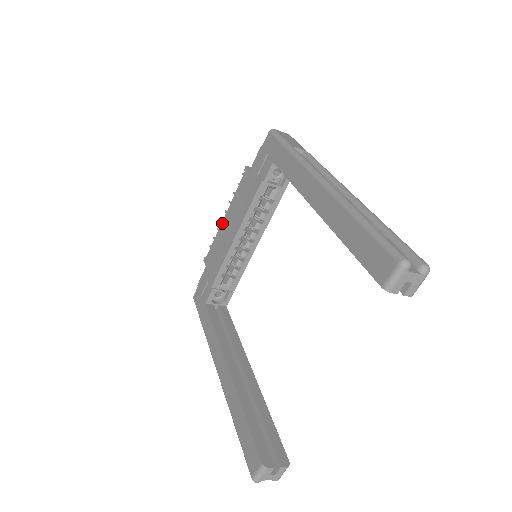
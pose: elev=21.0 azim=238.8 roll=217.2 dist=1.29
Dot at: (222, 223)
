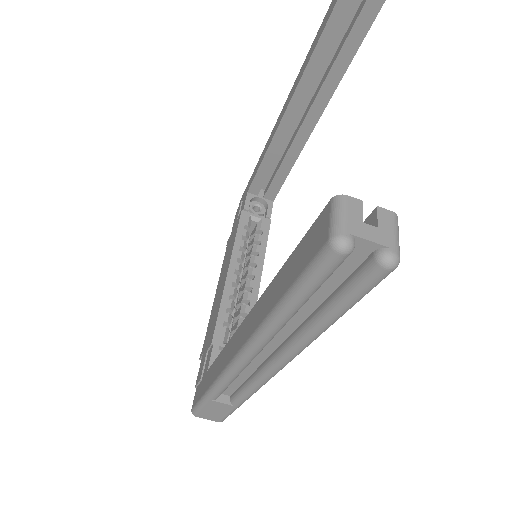
Dot at: (214, 299)
